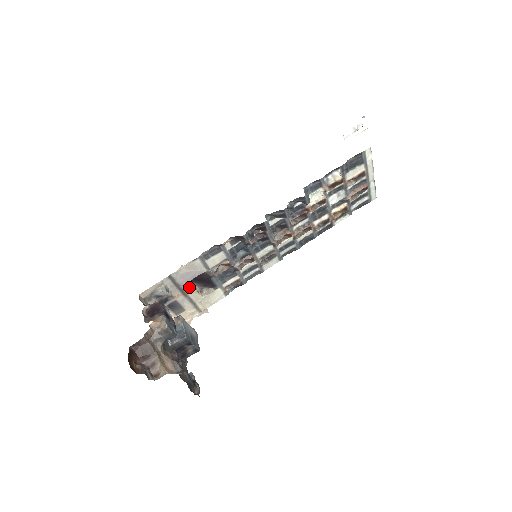
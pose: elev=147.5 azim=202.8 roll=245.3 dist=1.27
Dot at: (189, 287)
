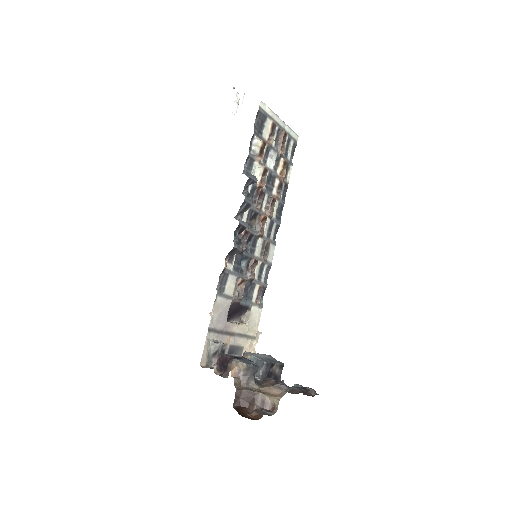
Dot at: (230, 326)
